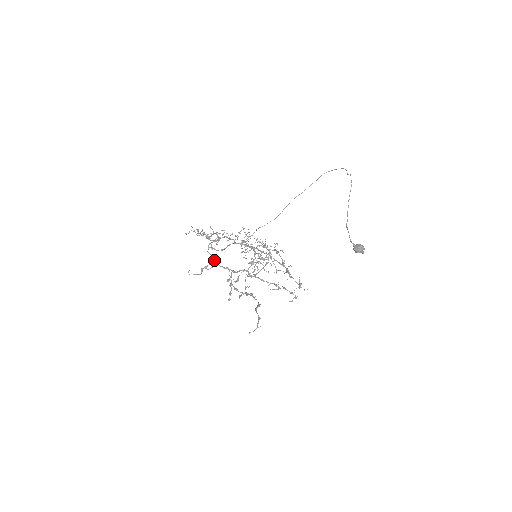
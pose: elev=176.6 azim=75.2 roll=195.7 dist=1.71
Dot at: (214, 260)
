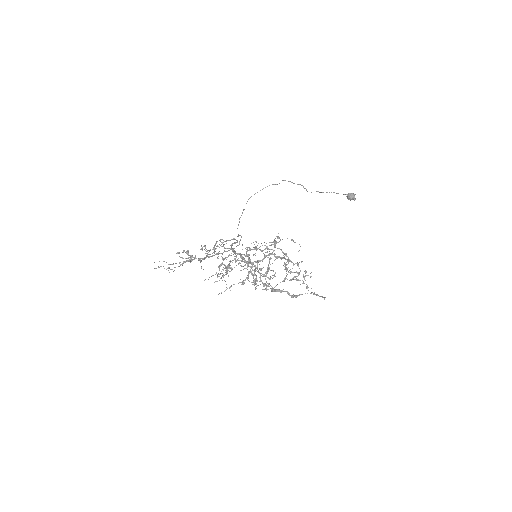
Dot at: occluded
